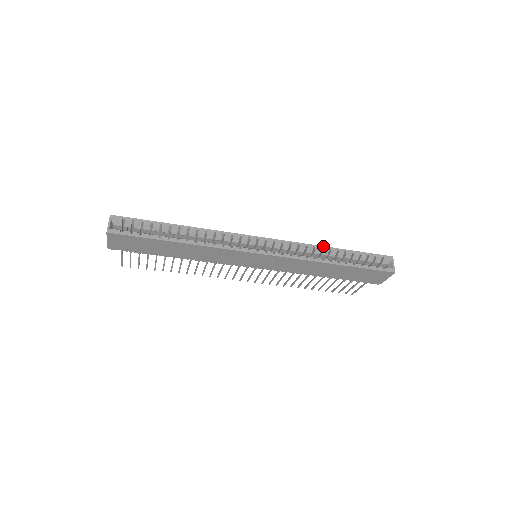
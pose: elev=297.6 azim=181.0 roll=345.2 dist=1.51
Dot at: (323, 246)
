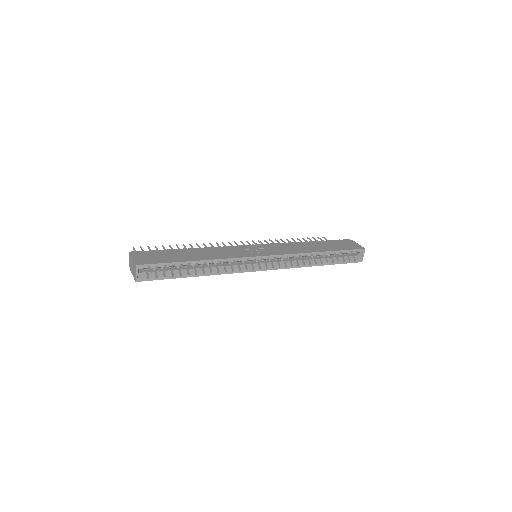
Dot at: (313, 252)
